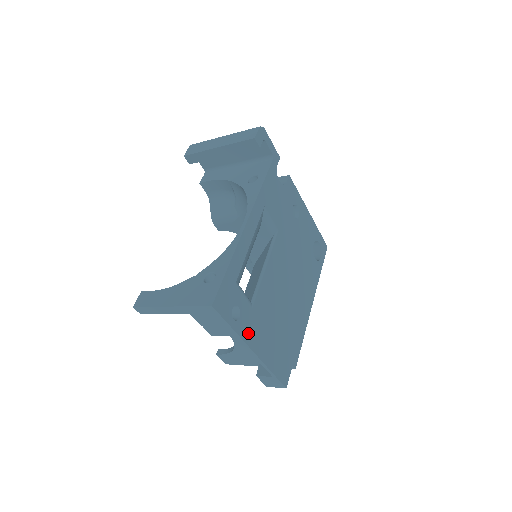
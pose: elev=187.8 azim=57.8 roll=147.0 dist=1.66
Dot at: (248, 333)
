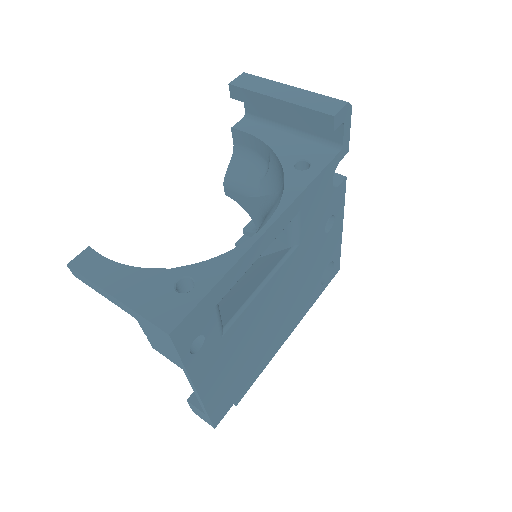
Dot at: (201, 368)
